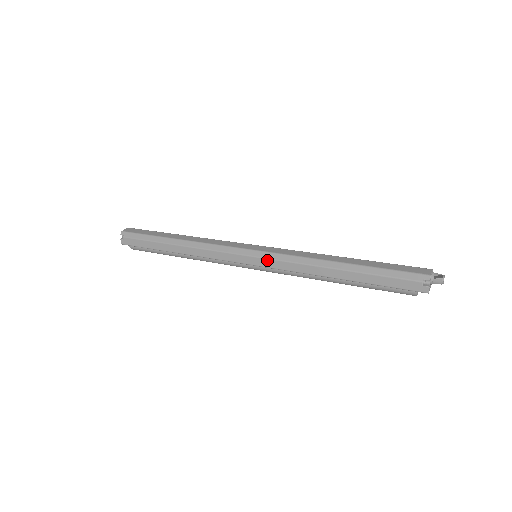
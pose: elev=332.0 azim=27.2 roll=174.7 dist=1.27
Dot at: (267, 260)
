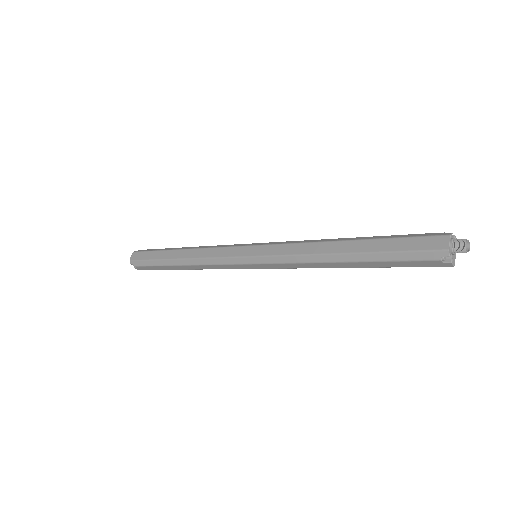
Dot at: (267, 265)
